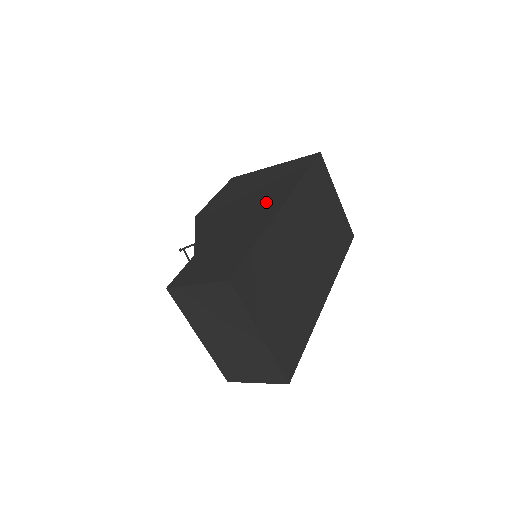
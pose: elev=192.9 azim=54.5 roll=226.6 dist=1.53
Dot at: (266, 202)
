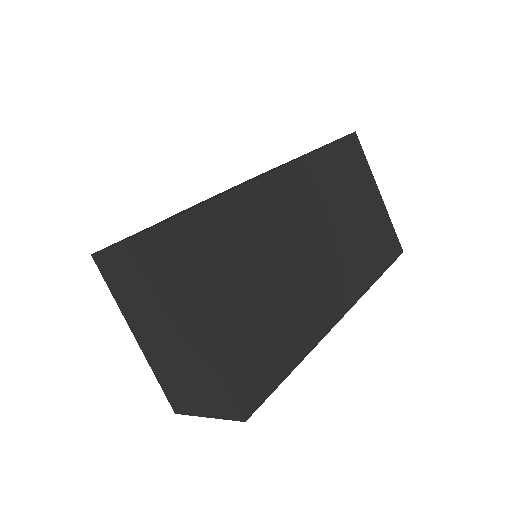
Dot at: occluded
